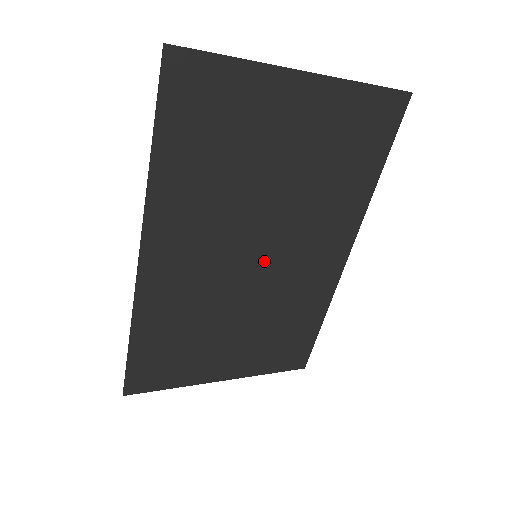
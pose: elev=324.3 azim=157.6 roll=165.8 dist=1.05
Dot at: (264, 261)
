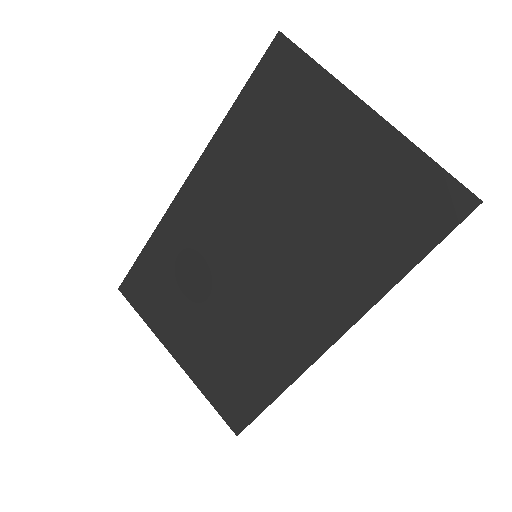
Dot at: (259, 267)
